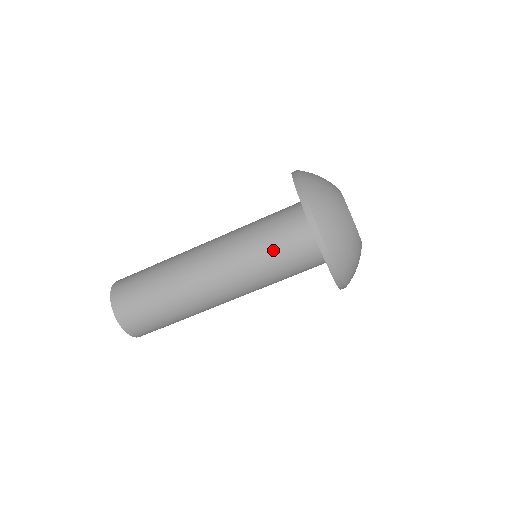
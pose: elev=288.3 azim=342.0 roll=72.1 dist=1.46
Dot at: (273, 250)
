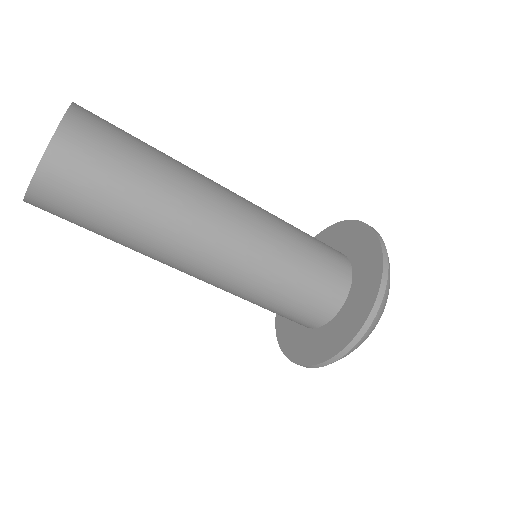
Dot at: (280, 305)
